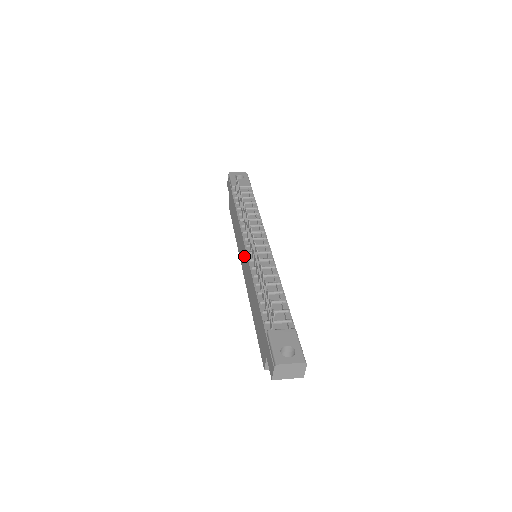
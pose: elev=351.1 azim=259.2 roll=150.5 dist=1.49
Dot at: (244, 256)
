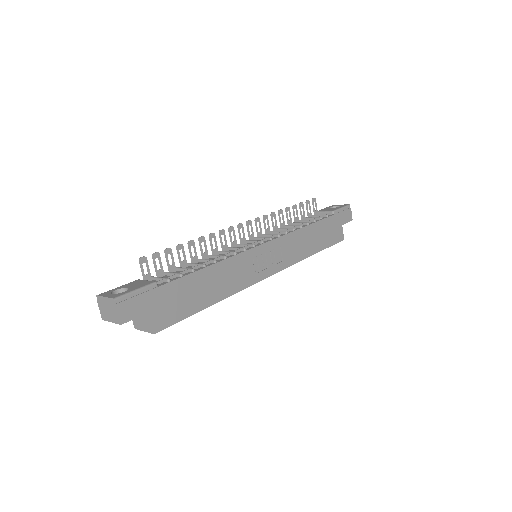
Dot at: occluded
